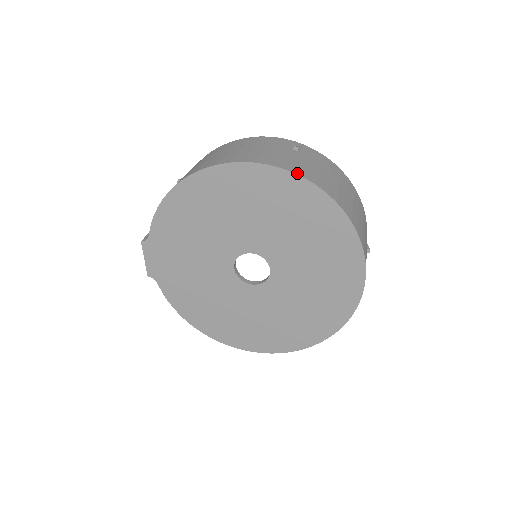
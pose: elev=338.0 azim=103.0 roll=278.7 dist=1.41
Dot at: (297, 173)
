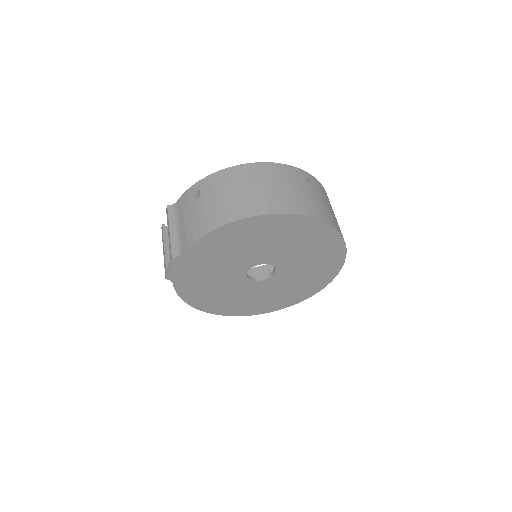
Dot at: (326, 221)
